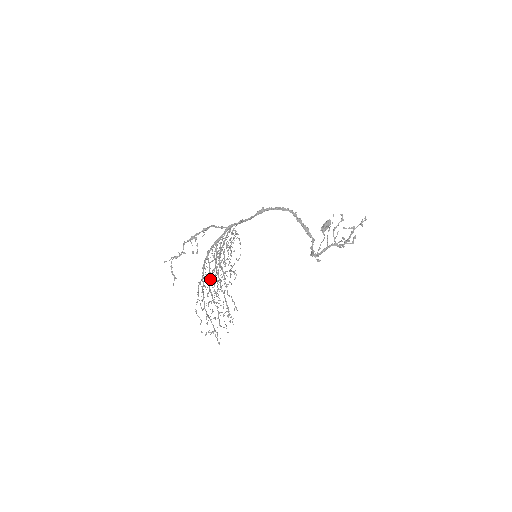
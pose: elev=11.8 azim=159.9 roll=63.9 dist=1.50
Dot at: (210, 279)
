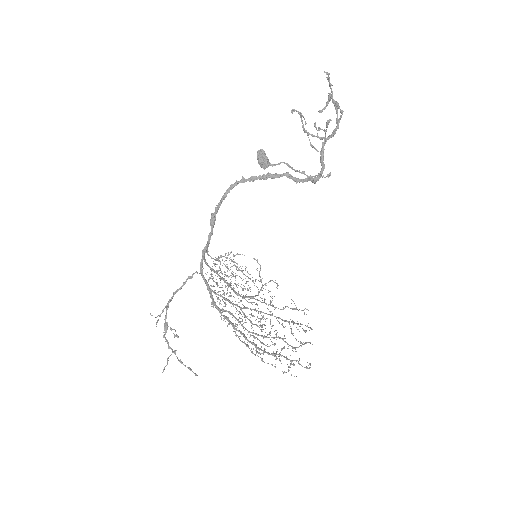
Dot at: occluded
